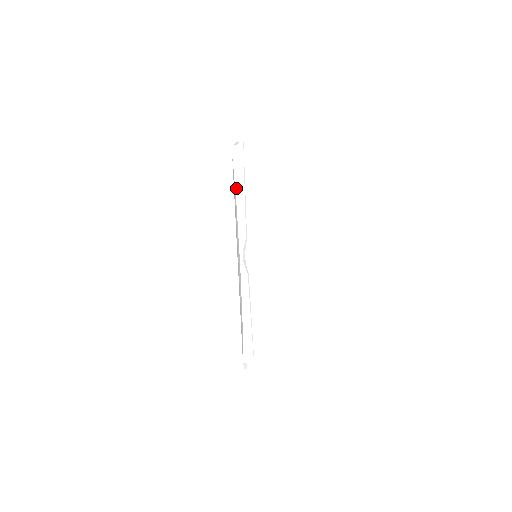
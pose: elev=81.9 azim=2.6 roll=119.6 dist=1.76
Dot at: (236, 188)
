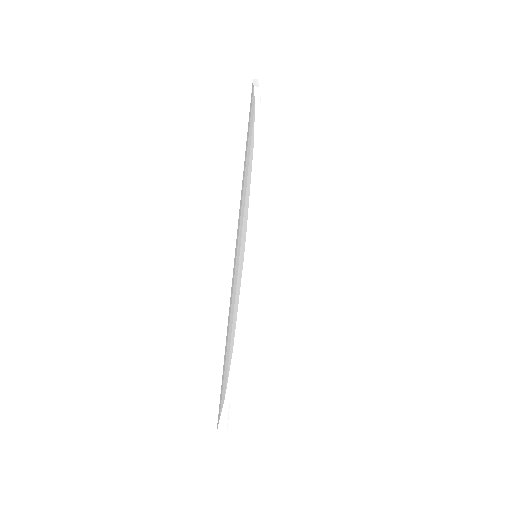
Dot at: (256, 125)
